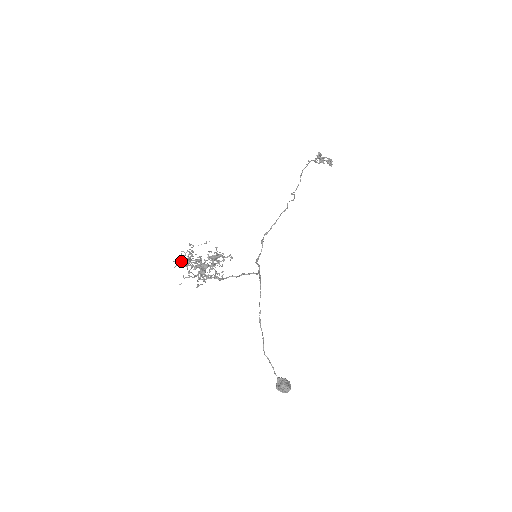
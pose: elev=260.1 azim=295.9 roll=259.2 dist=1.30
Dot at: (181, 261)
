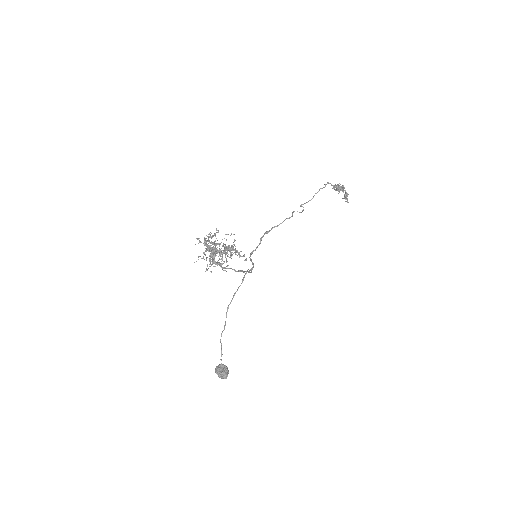
Dot at: (204, 243)
